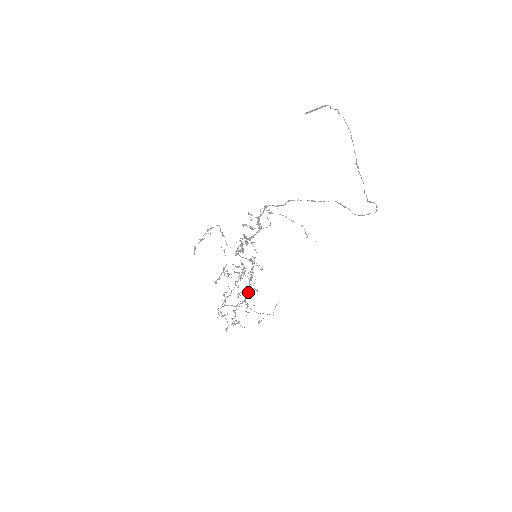
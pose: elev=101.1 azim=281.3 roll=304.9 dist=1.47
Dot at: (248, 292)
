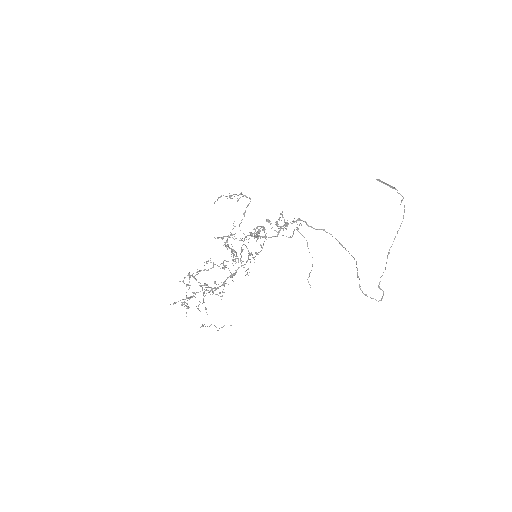
Dot at: (218, 287)
